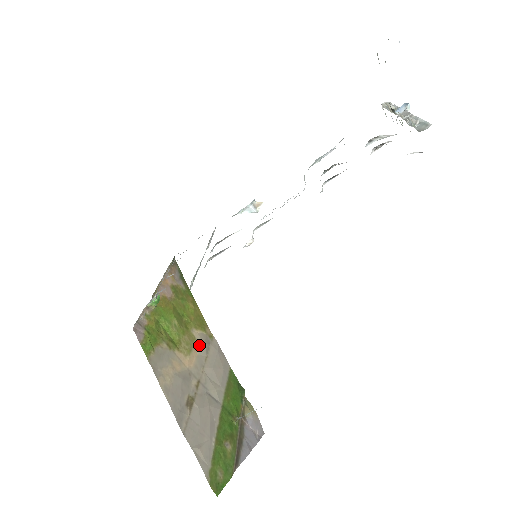
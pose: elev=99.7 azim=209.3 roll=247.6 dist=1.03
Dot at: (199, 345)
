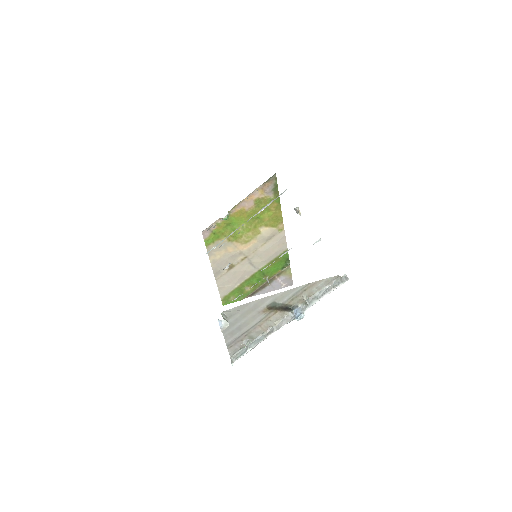
Dot at: (261, 237)
